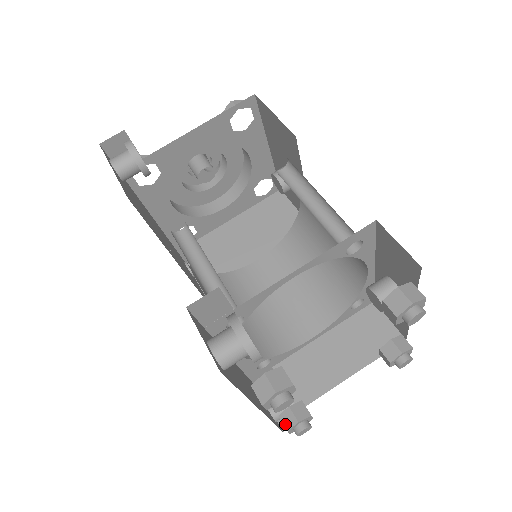
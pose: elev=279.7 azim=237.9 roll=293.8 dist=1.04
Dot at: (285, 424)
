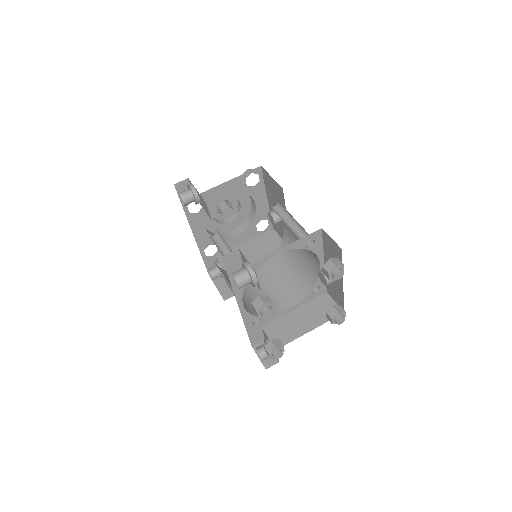
Dot at: (268, 350)
